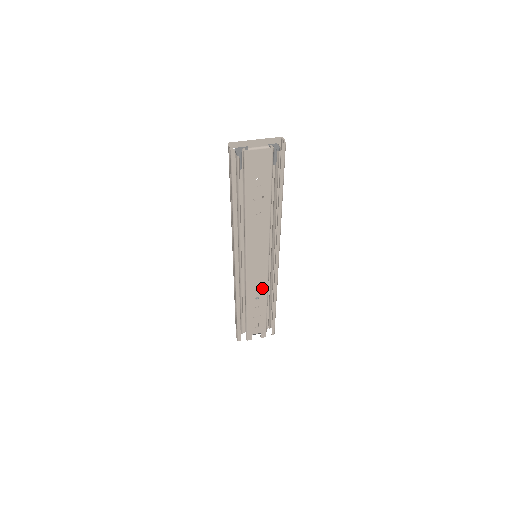
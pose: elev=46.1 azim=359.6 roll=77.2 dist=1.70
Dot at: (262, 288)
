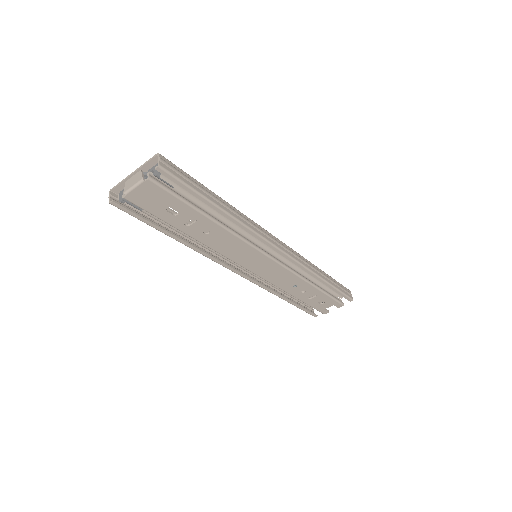
Dot at: (291, 278)
